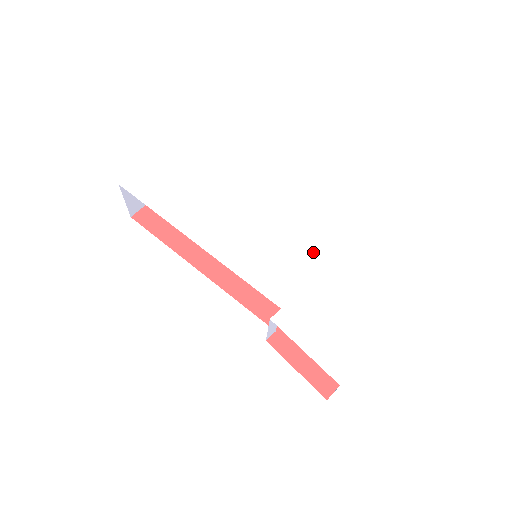
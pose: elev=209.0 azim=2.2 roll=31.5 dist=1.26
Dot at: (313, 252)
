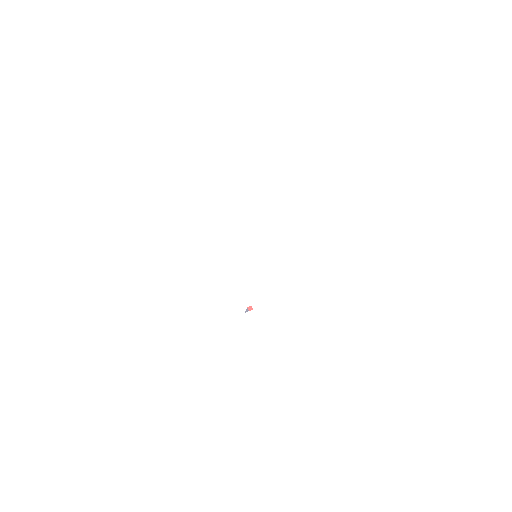
Dot at: (289, 277)
